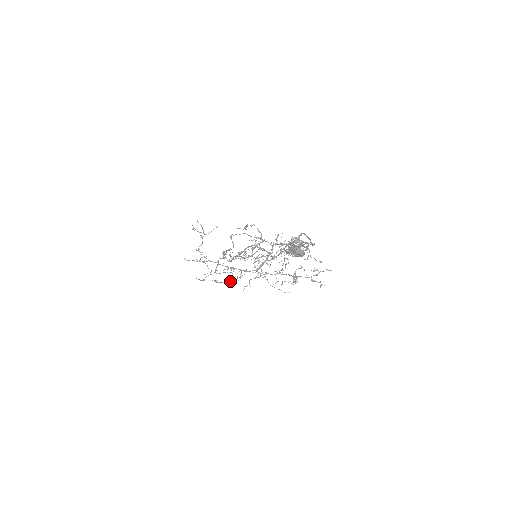
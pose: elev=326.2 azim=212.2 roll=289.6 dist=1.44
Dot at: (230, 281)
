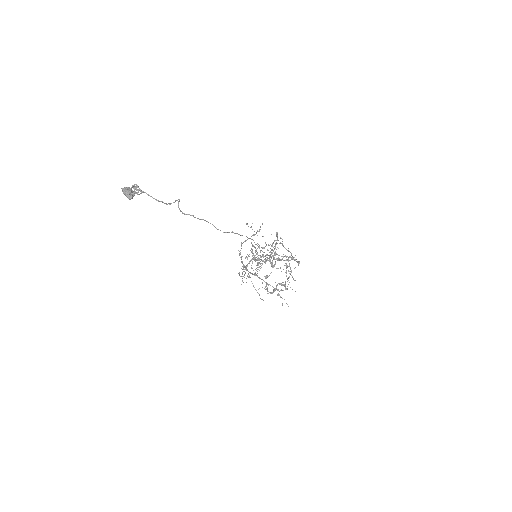
Dot at: occluded
